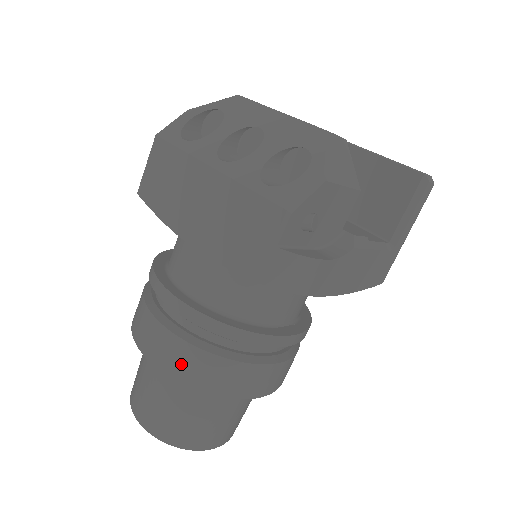
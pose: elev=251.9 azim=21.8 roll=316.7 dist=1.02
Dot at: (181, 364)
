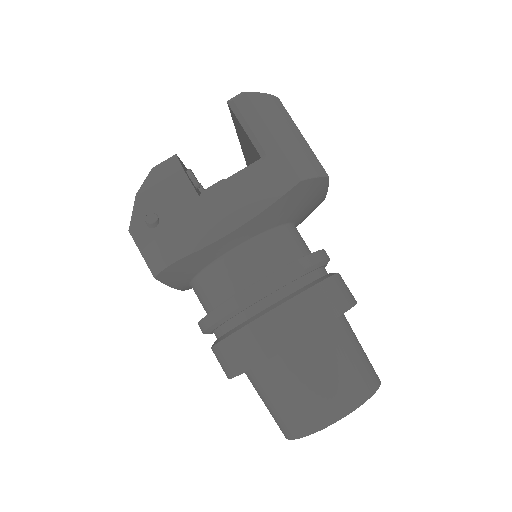
Dot at: (223, 364)
